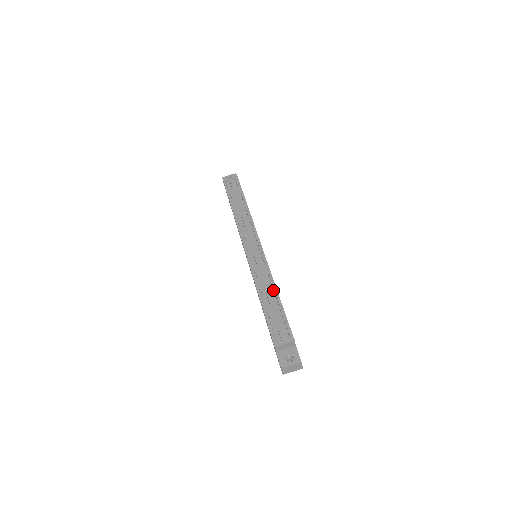
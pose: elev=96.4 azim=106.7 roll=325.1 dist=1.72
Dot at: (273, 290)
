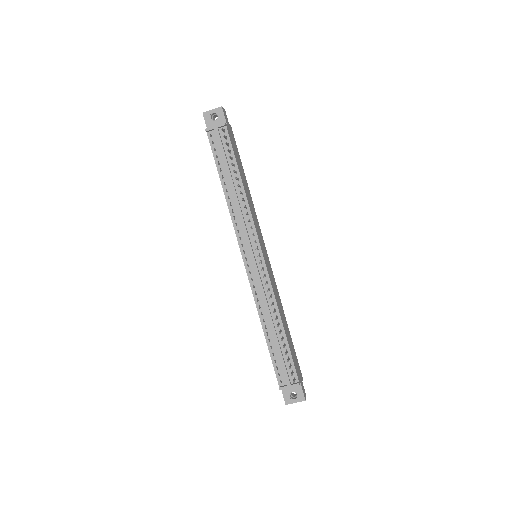
Dot at: (277, 320)
